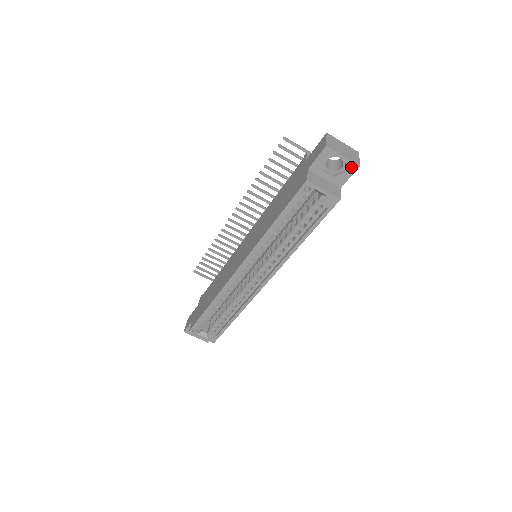
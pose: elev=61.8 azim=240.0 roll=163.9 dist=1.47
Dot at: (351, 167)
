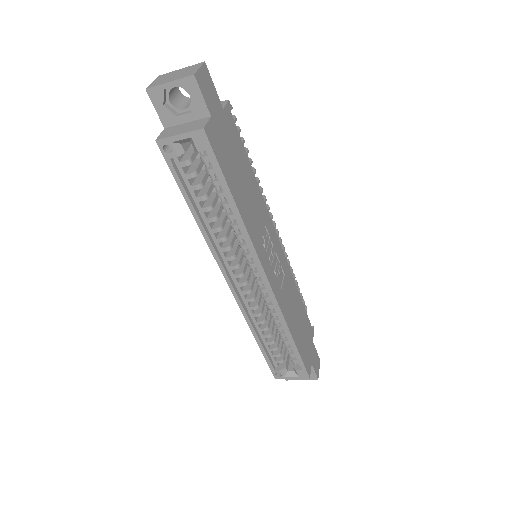
Dot at: (189, 85)
